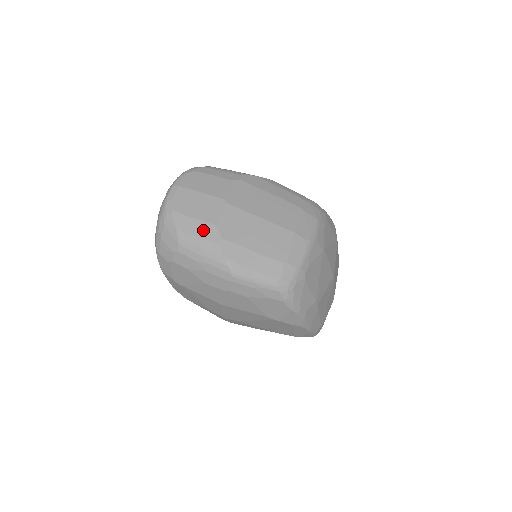
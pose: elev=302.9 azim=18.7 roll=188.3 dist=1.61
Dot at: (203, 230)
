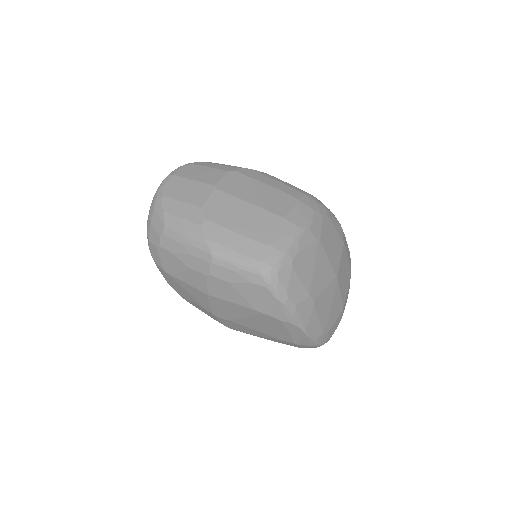
Dot at: (188, 212)
